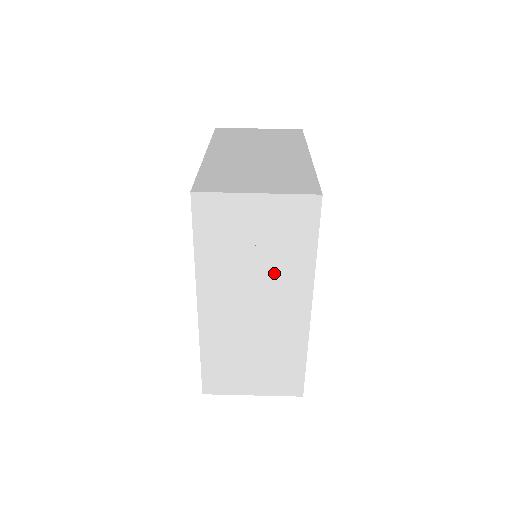
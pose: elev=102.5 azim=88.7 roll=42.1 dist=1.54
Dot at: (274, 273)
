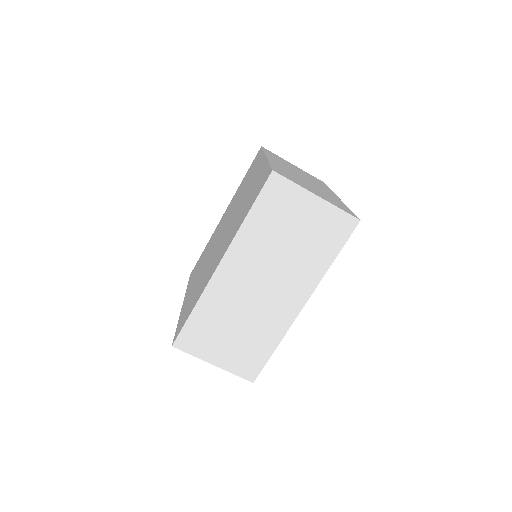
Dot at: (294, 264)
